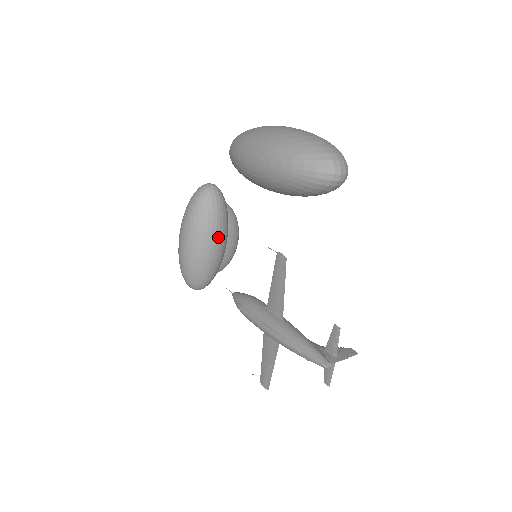
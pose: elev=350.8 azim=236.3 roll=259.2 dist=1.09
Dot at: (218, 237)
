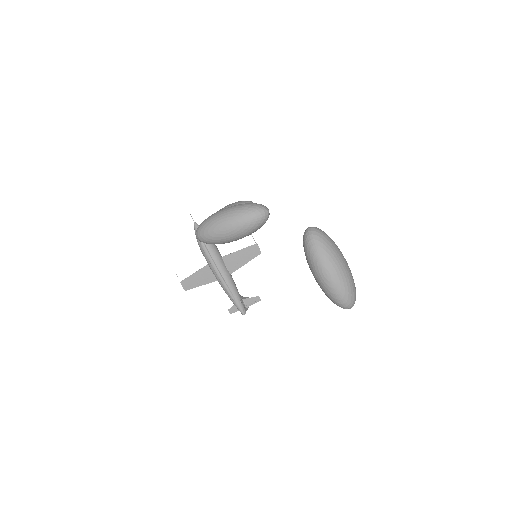
Dot at: occluded
